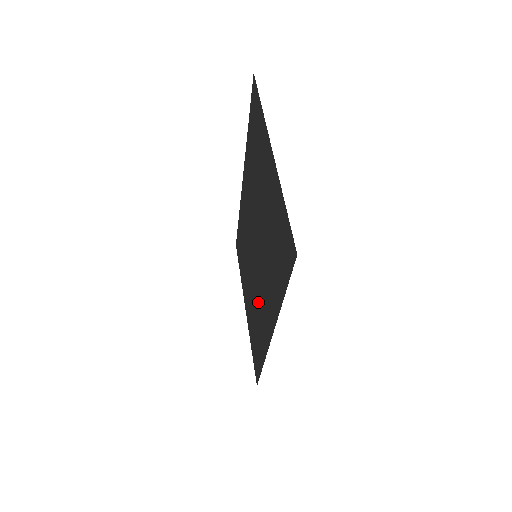
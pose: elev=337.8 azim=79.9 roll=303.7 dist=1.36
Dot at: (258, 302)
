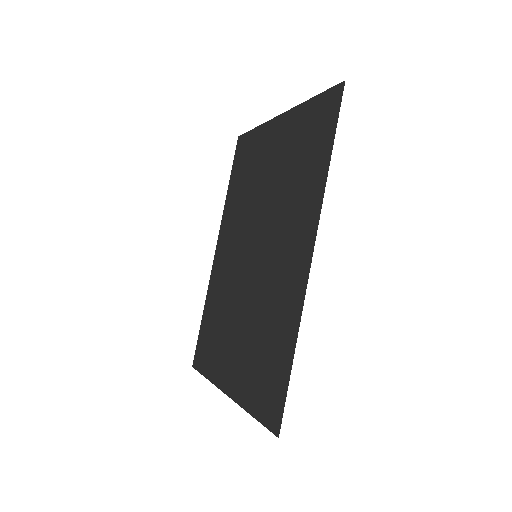
Dot at: (268, 293)
